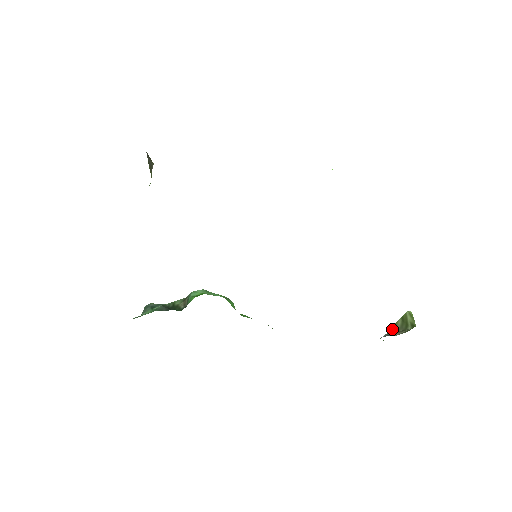
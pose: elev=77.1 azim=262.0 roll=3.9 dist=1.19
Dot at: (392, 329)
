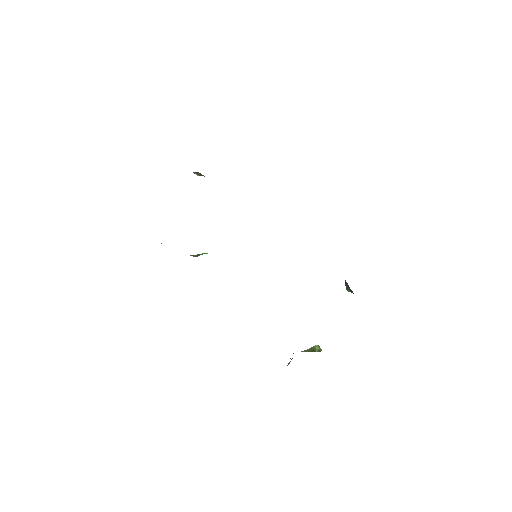
Dot at: (303, 351)
